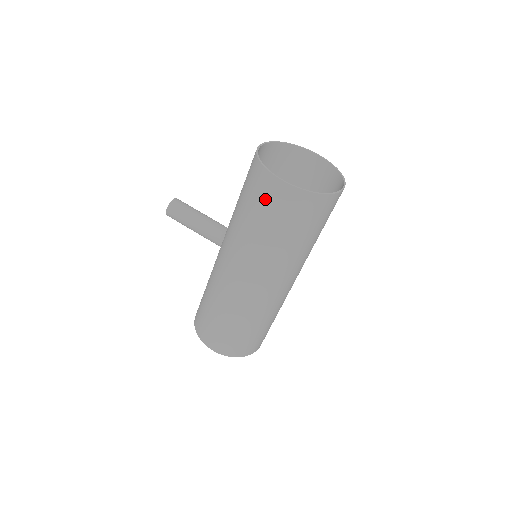
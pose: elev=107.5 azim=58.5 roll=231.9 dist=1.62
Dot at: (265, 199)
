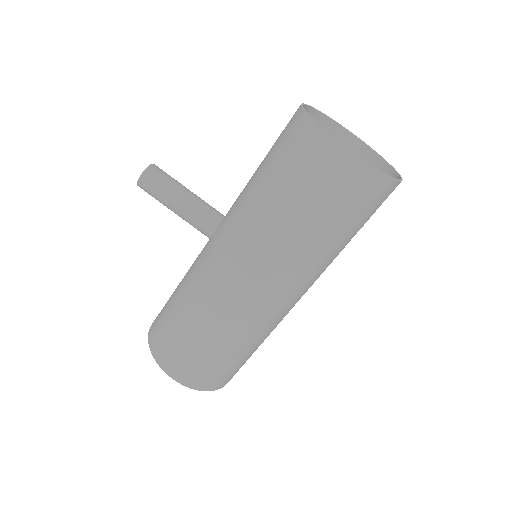
Dot at: (313, 172)
